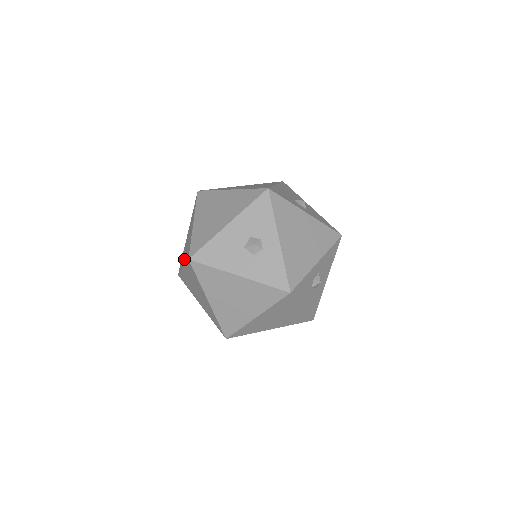
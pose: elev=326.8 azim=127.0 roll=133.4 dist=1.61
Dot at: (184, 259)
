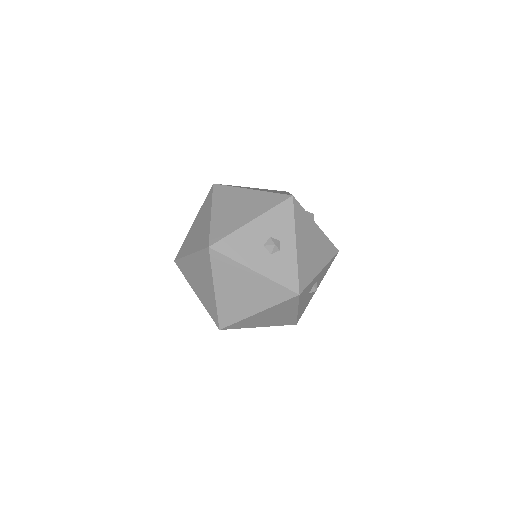
Dot at: (193, 246)
